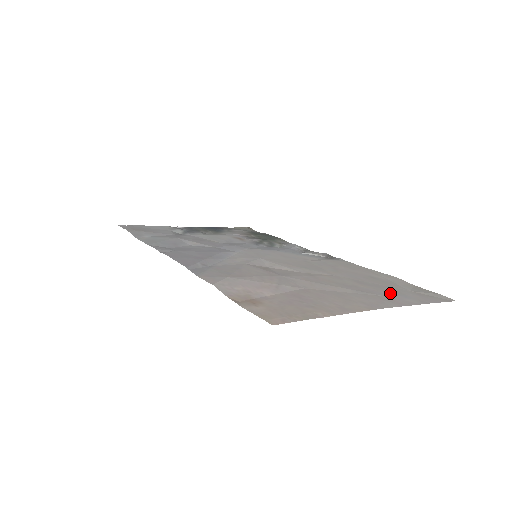
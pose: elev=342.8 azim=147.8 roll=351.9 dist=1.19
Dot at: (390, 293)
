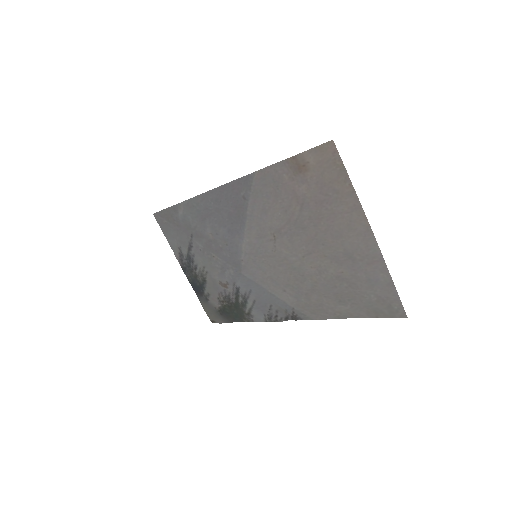
Dot at: (365, 276)
